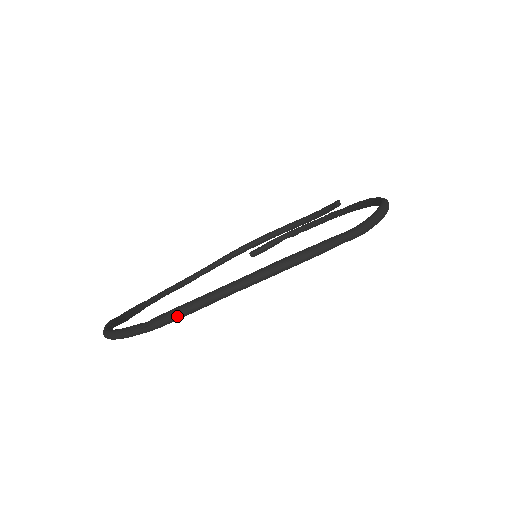
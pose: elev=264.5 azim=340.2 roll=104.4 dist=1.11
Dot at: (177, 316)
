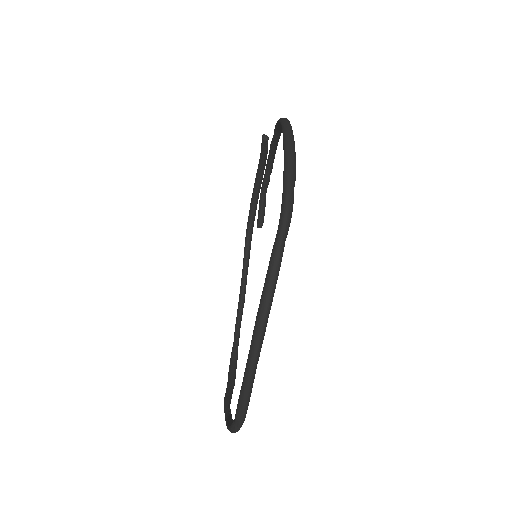
Dot at: (244, 409)
